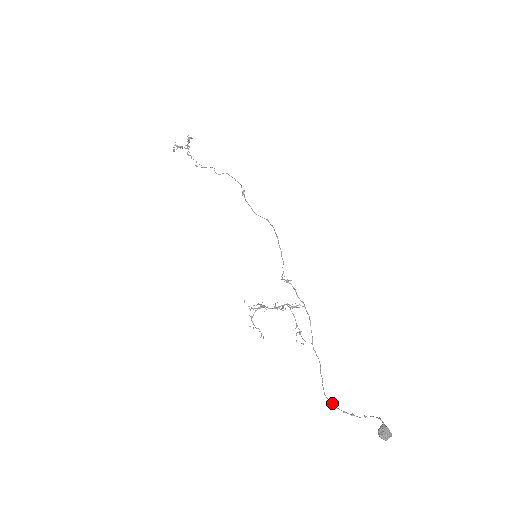
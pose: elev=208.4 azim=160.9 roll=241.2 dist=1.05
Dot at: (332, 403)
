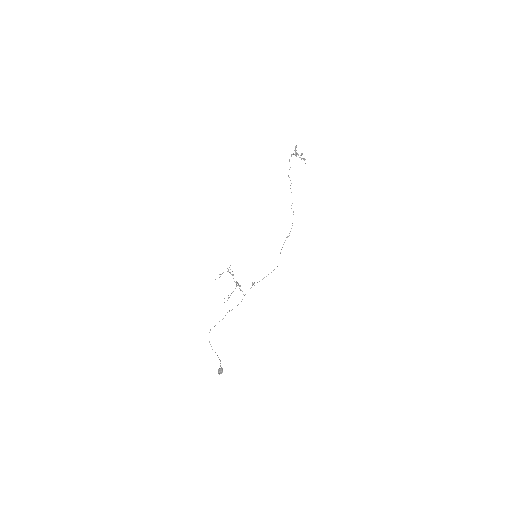
Dot at: occluded
